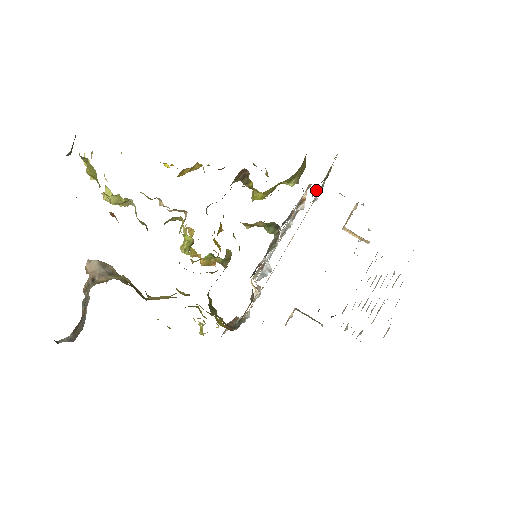
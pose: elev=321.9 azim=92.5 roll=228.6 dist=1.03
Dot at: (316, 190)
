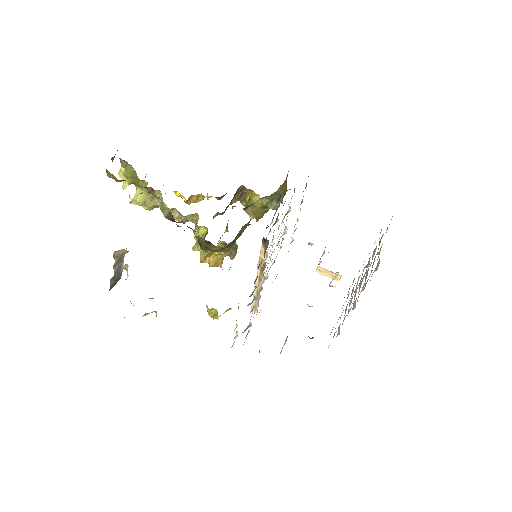
Dot at: occluded
